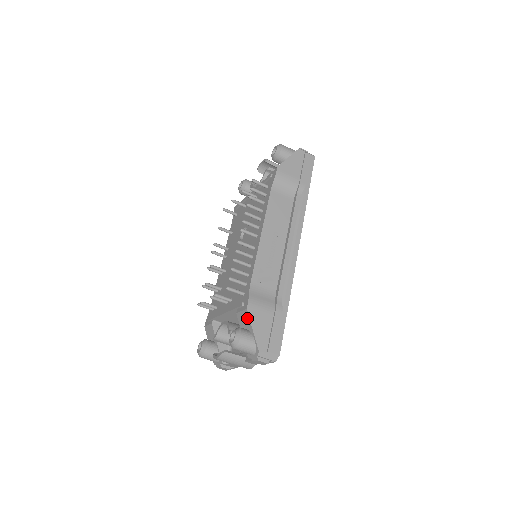
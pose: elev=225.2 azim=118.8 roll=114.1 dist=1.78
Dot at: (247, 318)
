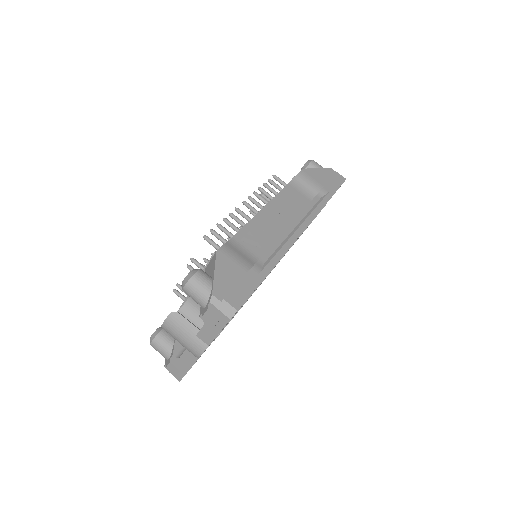
Dot at: (213, 262)
